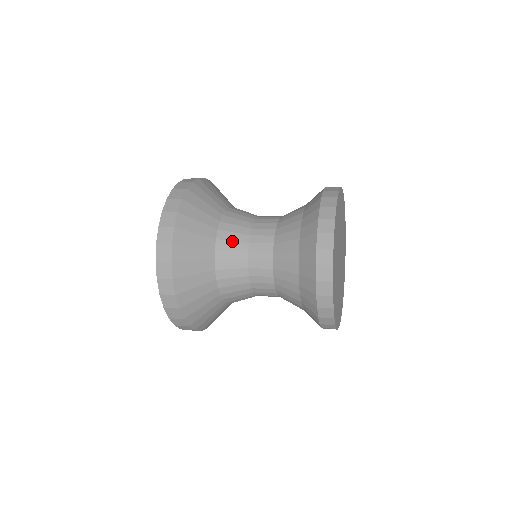
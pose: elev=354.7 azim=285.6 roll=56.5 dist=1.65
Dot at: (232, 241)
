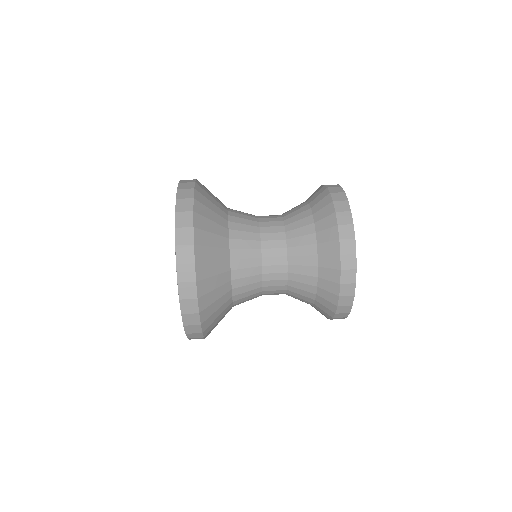
Dot at: (247, 277)
